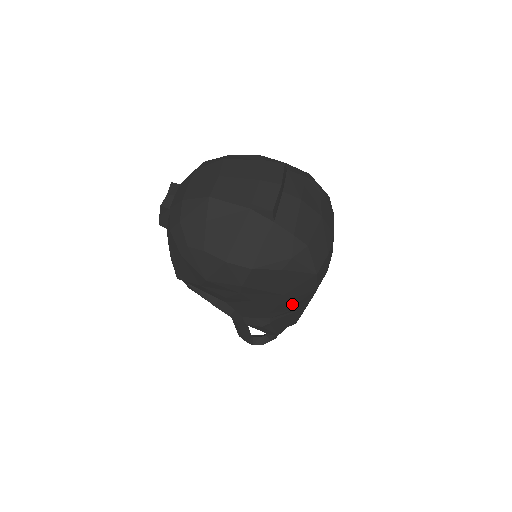
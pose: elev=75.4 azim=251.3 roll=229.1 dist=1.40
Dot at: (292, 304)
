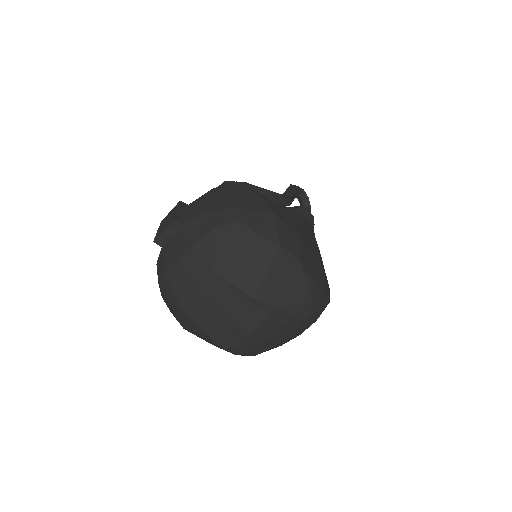
Dot at: occluded
